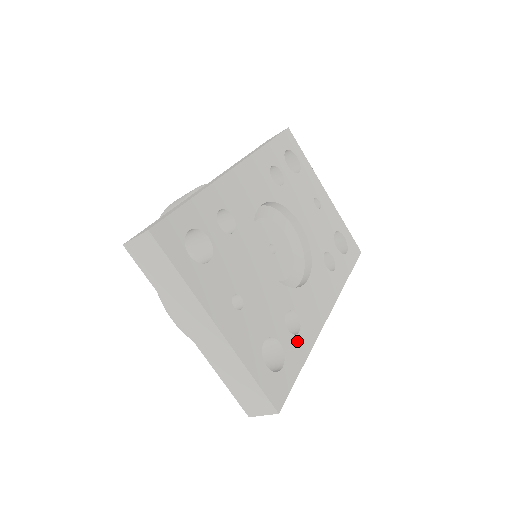
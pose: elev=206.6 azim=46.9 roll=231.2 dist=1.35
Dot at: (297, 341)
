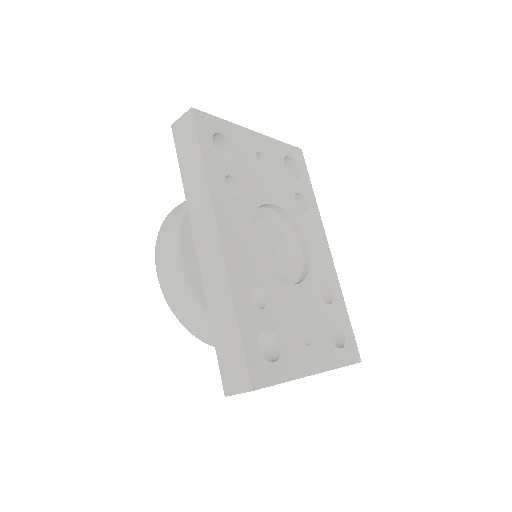
Dot at: (336, 303)
